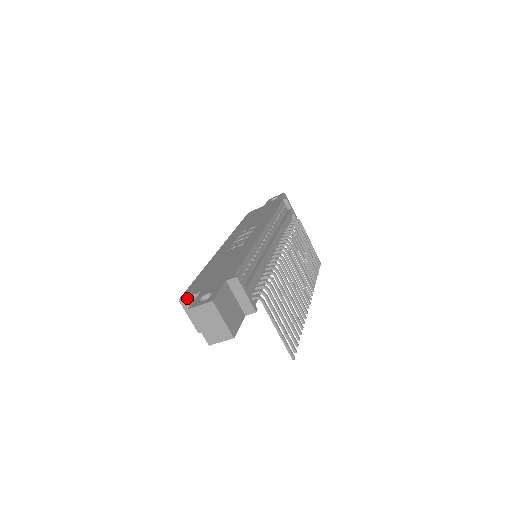
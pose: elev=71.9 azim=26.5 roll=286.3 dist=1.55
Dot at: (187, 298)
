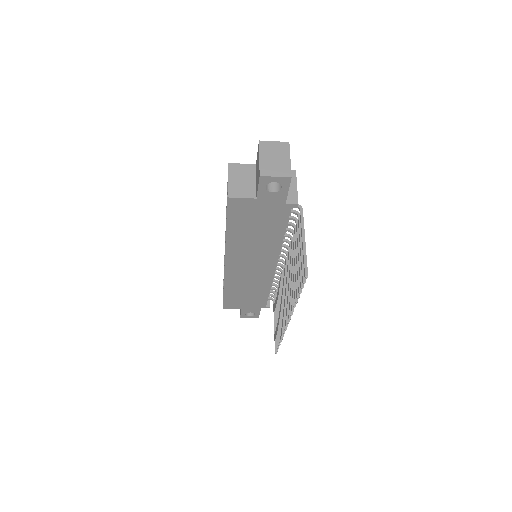
Dot at: (239, 164)
